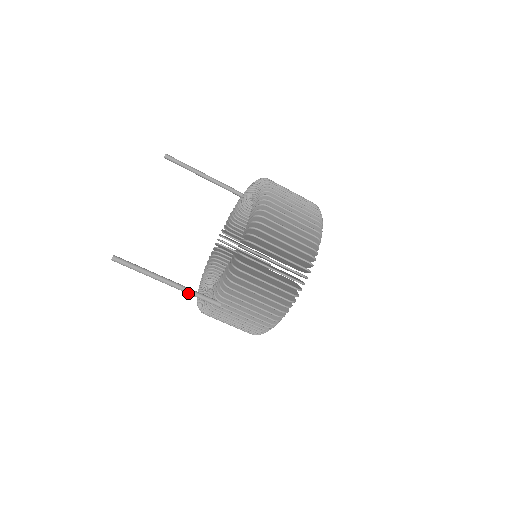
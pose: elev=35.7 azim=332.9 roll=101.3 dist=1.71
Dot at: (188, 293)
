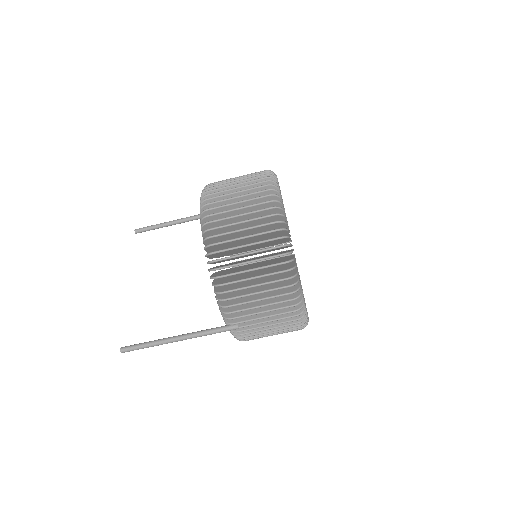
Dot at: occluded
